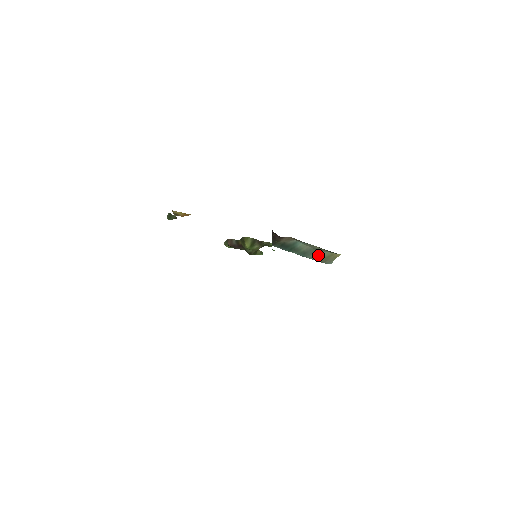
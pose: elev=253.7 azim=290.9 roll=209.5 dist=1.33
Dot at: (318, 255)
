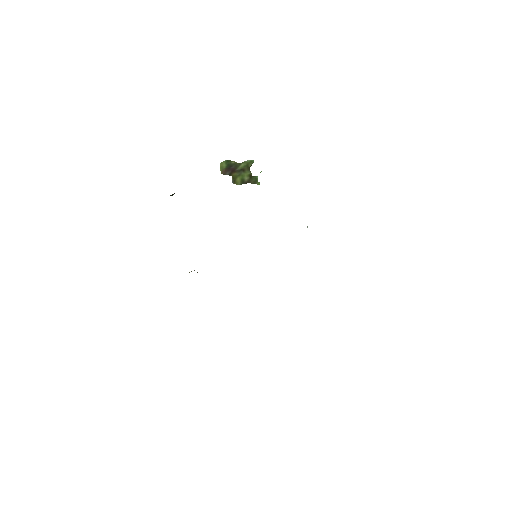
Dot at: occluded
